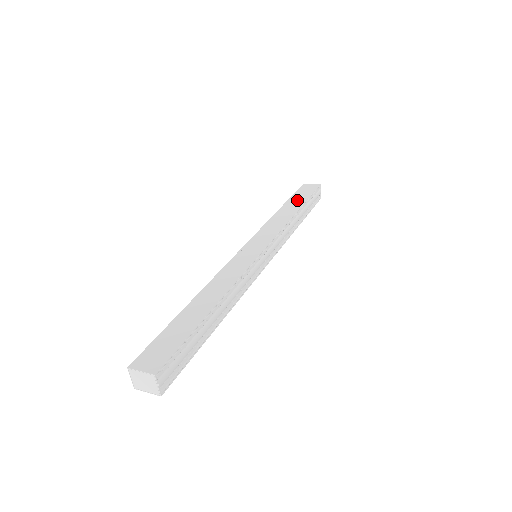
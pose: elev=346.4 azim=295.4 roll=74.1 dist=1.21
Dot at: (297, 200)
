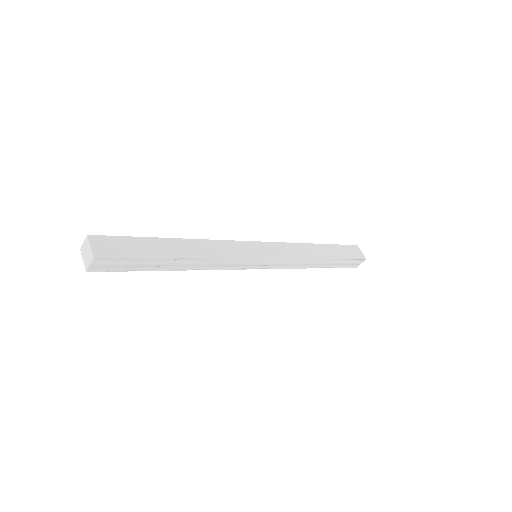
Dot at: (335, 251)
